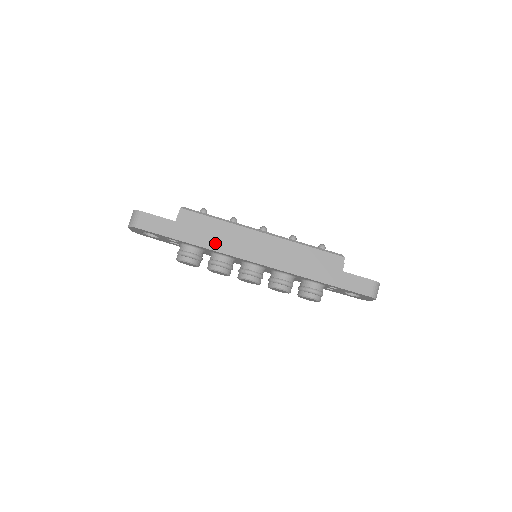
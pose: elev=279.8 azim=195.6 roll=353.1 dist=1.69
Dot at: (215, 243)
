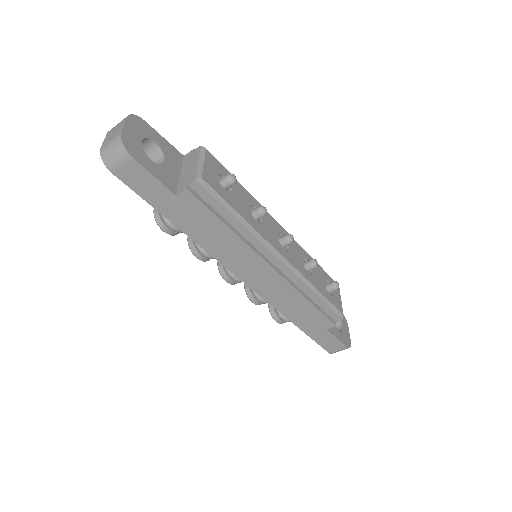
Dot at: (212, 244)
